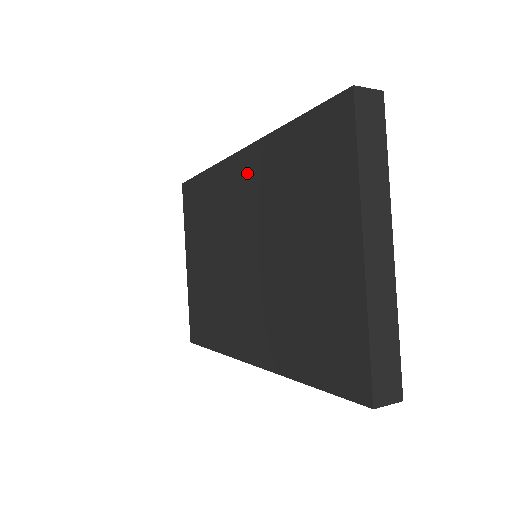
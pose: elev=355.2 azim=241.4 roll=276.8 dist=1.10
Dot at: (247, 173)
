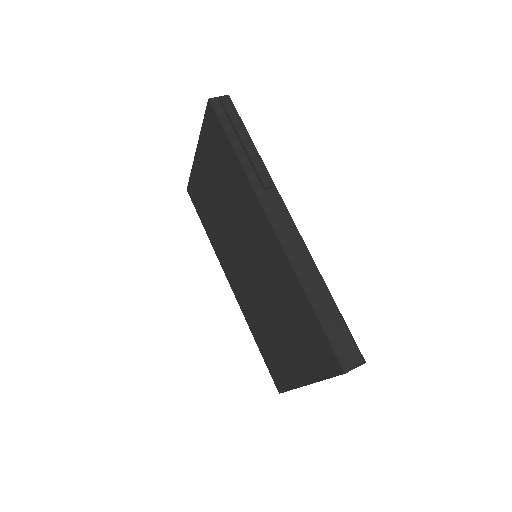
Dot at: (270, 247)
